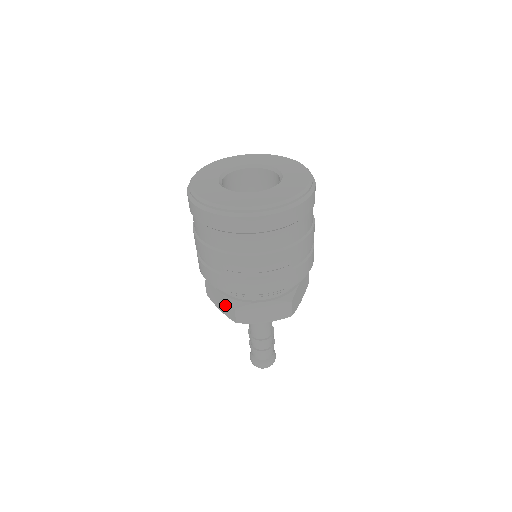
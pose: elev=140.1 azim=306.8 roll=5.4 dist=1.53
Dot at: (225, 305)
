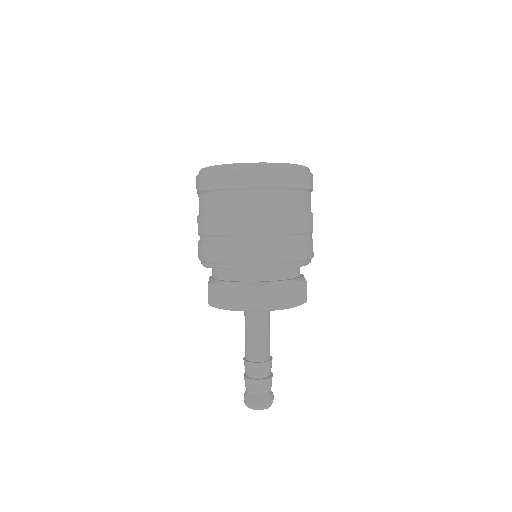
Dot at: occluded
